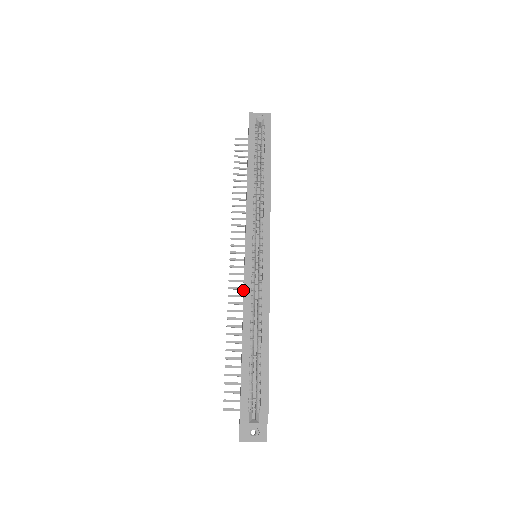
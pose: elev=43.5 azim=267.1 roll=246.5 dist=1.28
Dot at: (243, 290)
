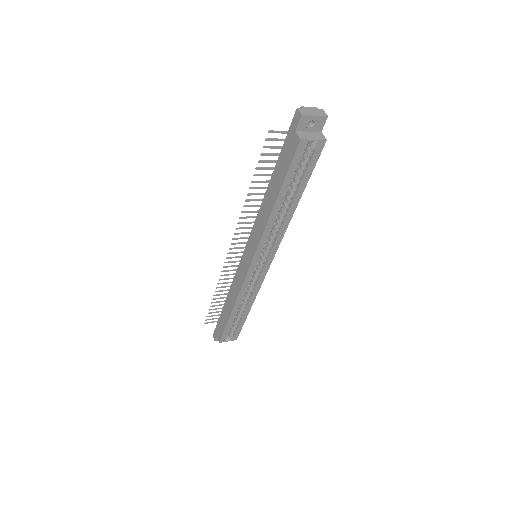
Dot at: (237, 273)
